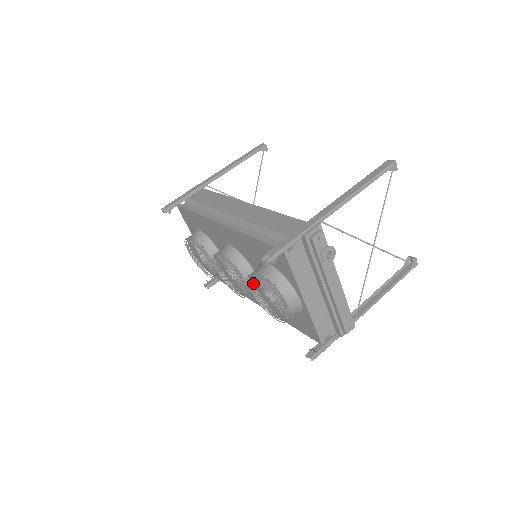
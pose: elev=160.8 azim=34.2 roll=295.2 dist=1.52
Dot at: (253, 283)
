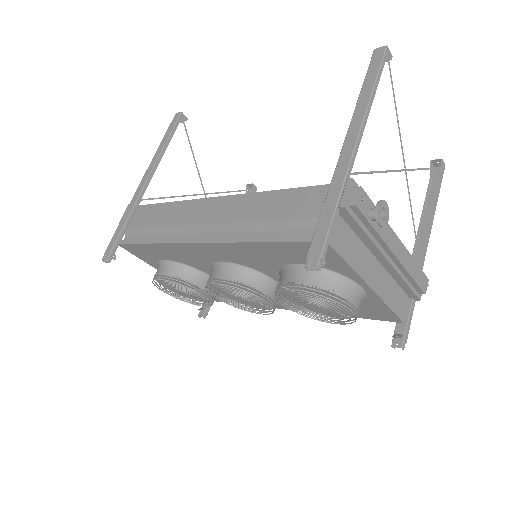
Dot at: (282, 295)
